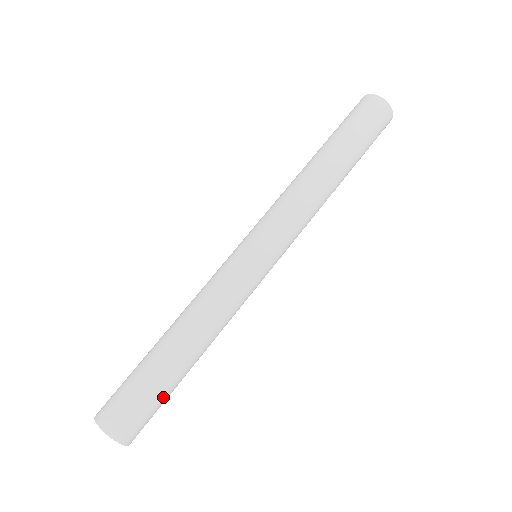
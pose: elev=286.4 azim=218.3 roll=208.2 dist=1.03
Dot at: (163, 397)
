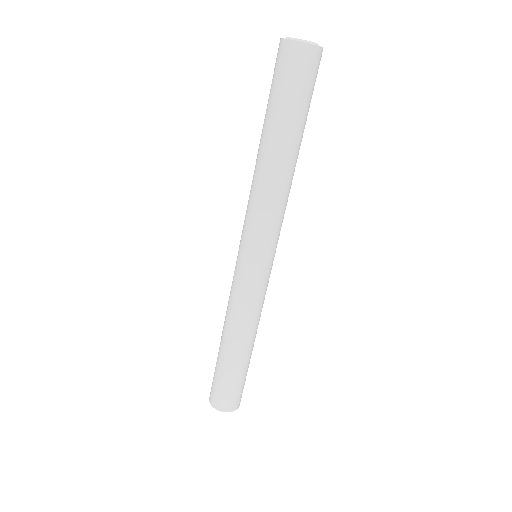
Dot at: occluded
